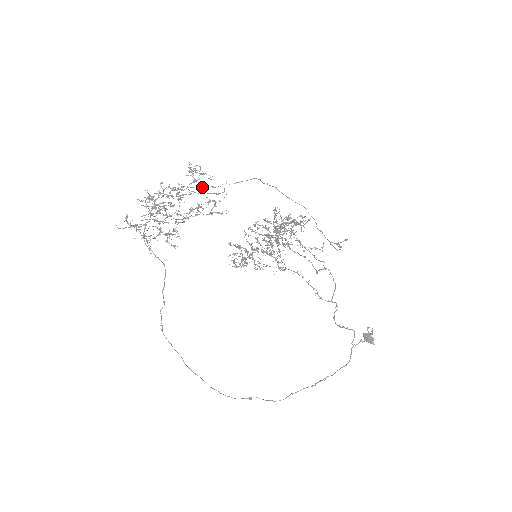
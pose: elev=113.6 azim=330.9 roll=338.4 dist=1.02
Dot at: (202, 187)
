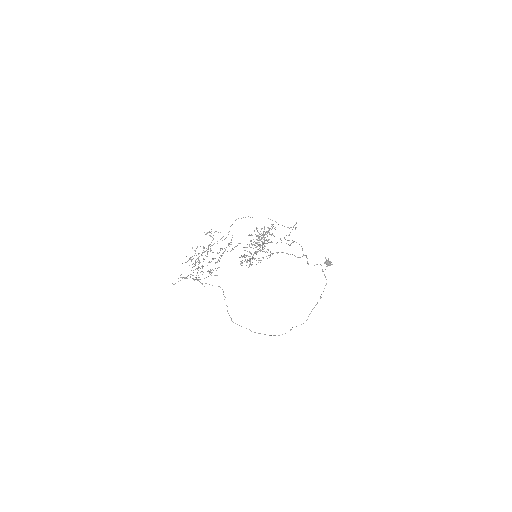
Dot at: occluded
